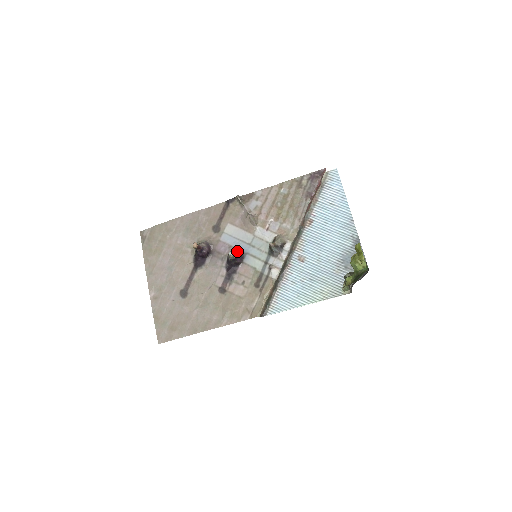
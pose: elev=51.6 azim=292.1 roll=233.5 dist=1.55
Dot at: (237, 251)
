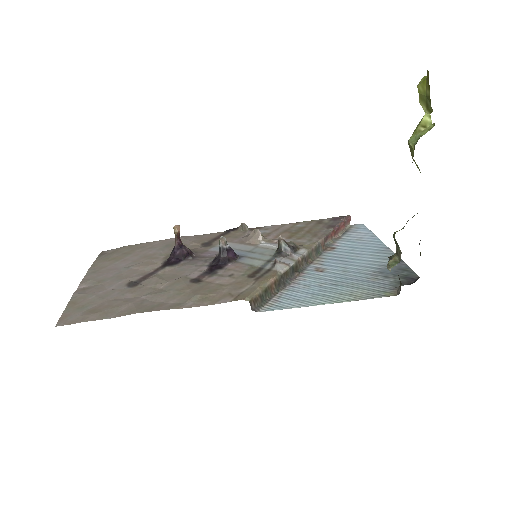
Dot at: occluded
